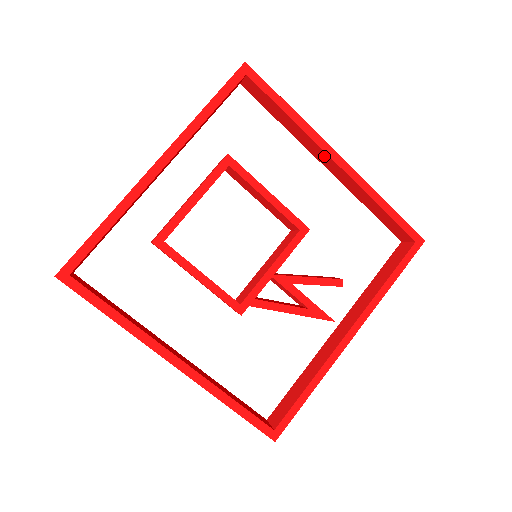
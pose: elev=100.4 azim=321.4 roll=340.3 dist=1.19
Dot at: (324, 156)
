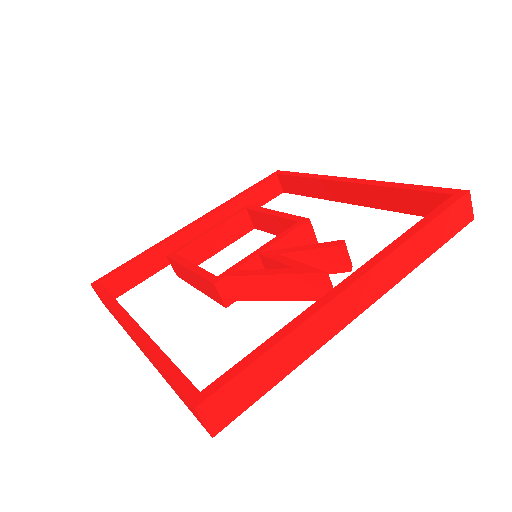
Dot at: (339, 188)
